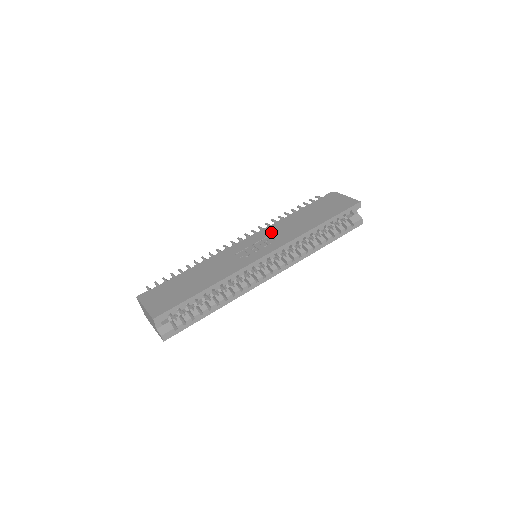
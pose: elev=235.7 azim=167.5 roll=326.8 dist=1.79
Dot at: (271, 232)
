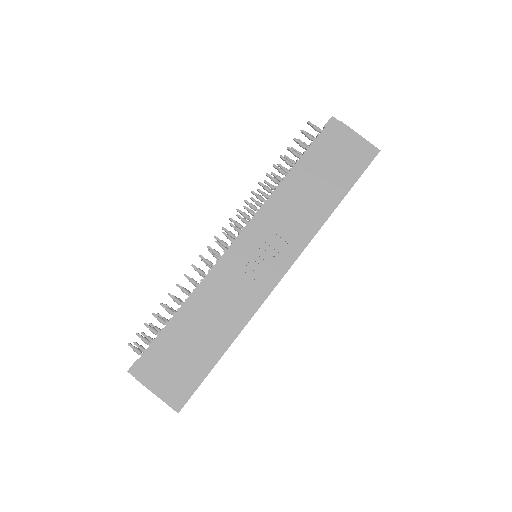
Dot at: (274, 223)
